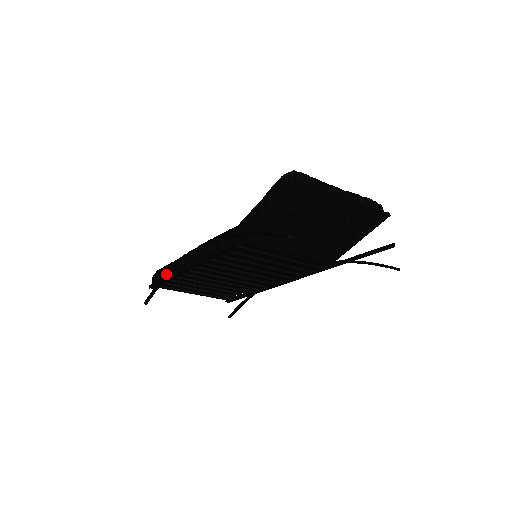
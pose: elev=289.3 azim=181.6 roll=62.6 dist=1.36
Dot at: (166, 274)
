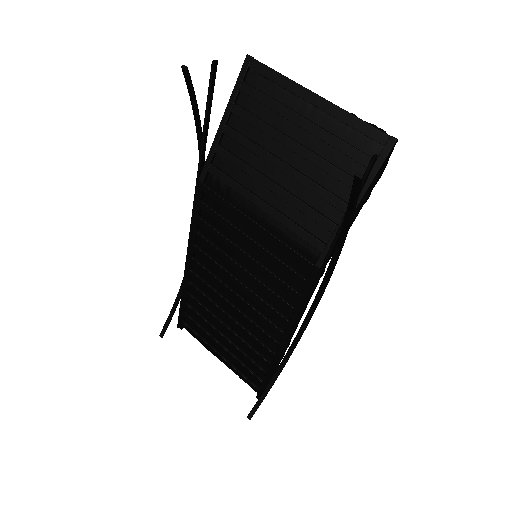
Dot at: (181, 285)
